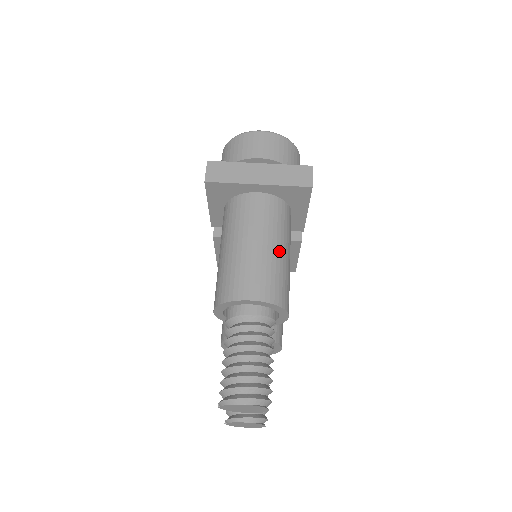
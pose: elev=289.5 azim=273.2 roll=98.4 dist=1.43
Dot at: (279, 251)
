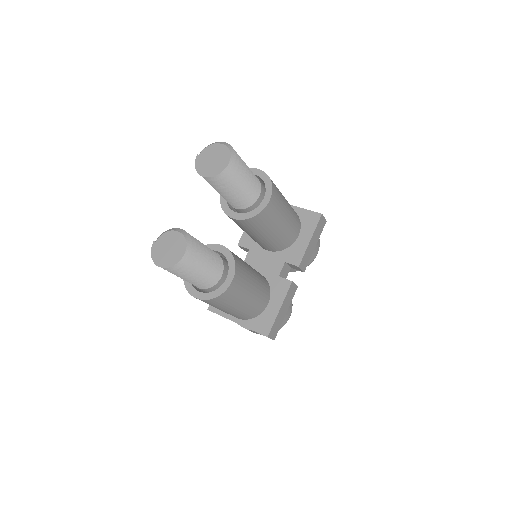
Dot at: occluded
